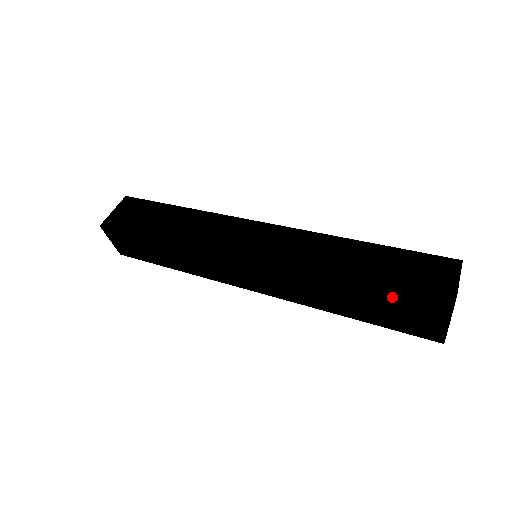
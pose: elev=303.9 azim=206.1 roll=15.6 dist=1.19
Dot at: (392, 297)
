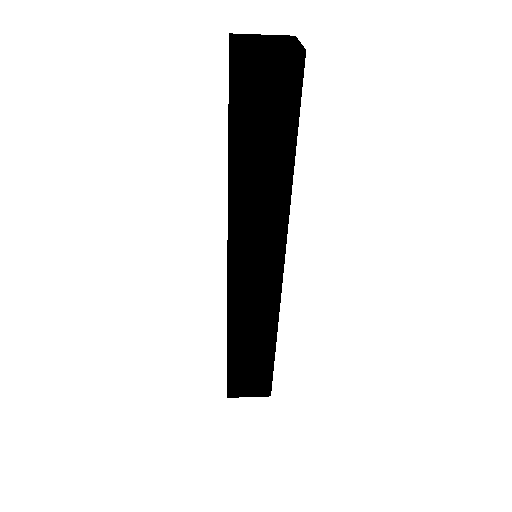
Dot at: occluded
